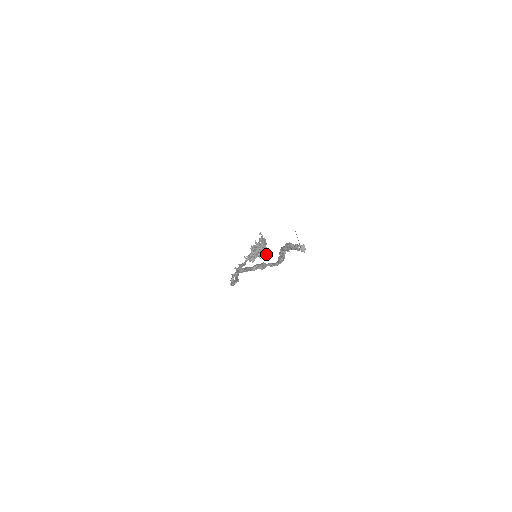
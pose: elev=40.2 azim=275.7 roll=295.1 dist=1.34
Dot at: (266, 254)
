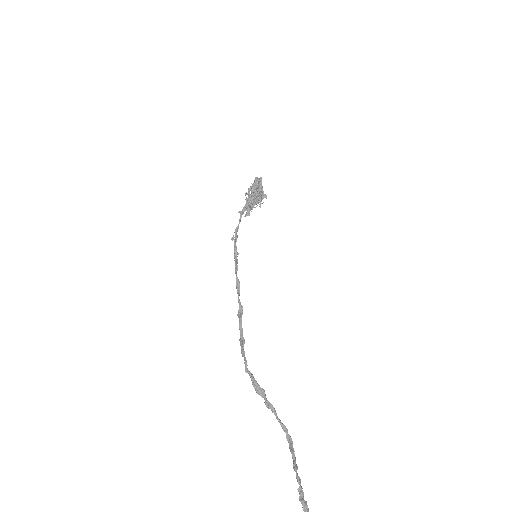
Dot at: (262, 199)
